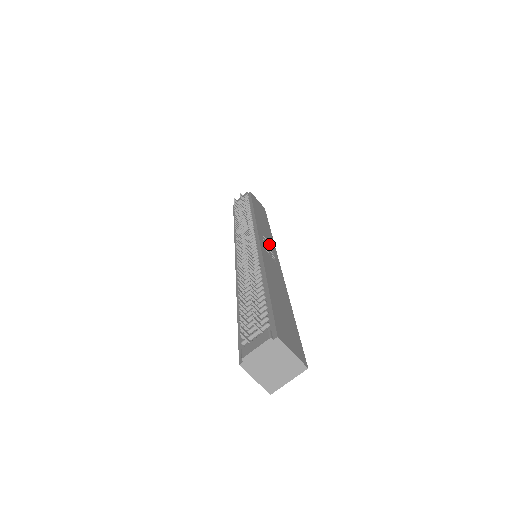
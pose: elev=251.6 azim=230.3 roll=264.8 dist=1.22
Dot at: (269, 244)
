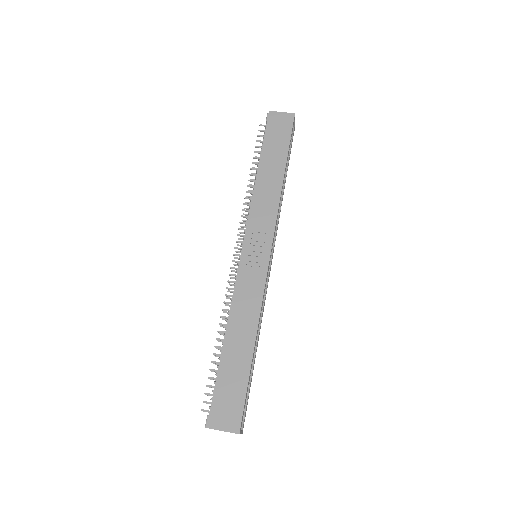
Dot at: (261, 238)
